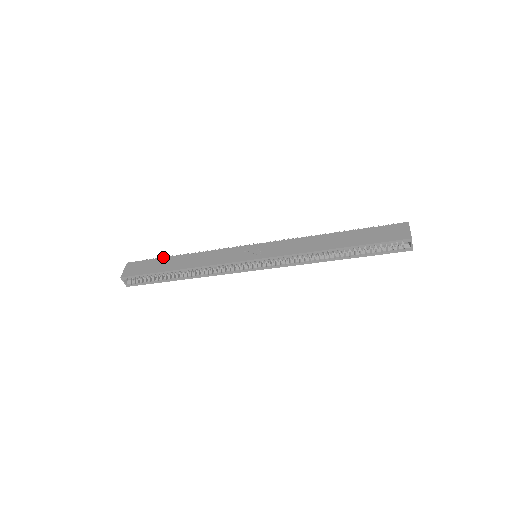
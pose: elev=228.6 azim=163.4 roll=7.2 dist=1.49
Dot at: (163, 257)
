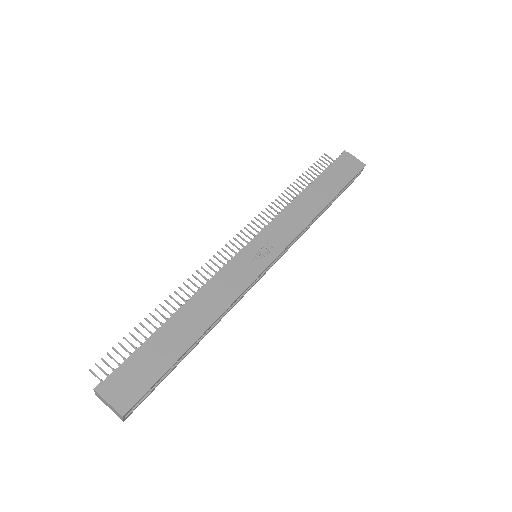
Dot at: (148, 338)
